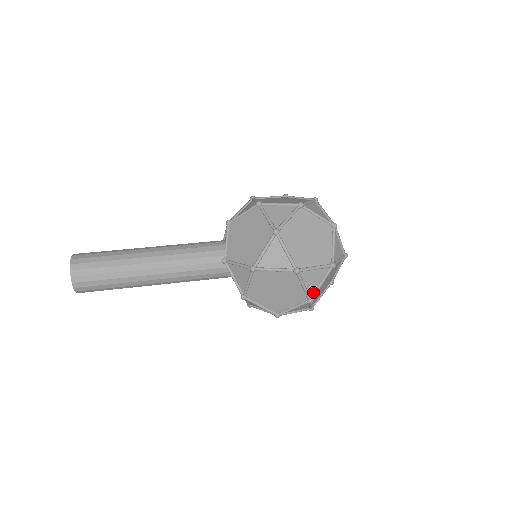
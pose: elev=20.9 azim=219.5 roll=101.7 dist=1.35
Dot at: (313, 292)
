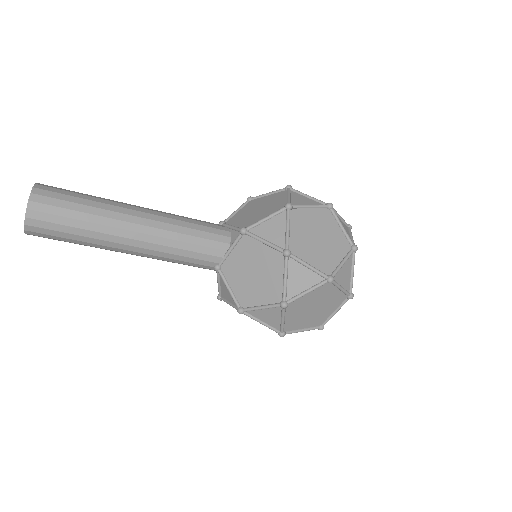
Dot at: occluded
